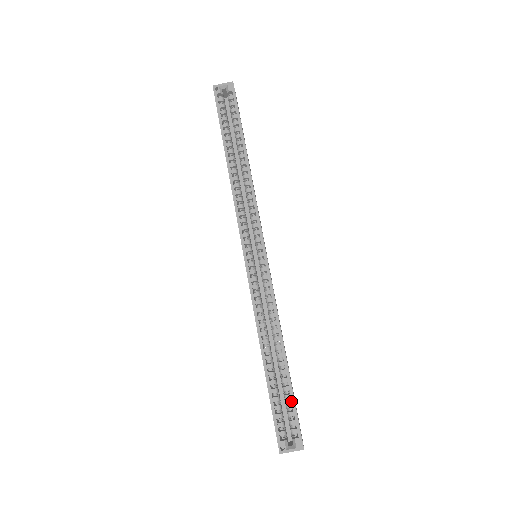
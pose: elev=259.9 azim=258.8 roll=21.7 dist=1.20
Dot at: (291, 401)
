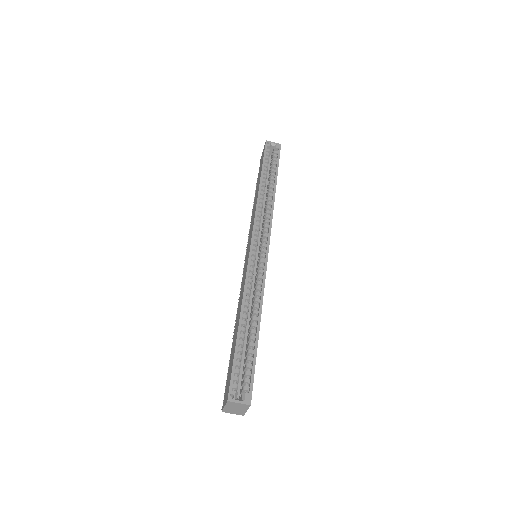
Dot at: occluded
